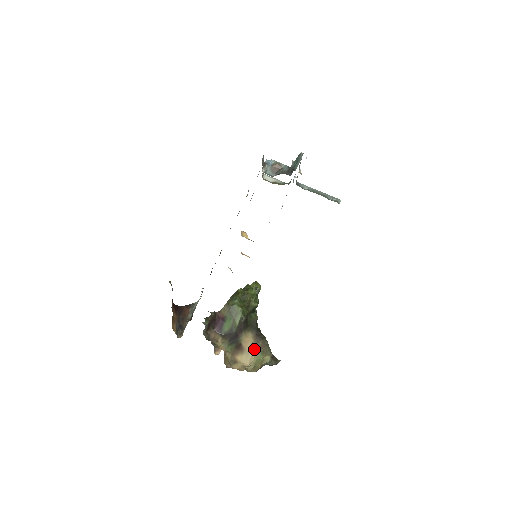
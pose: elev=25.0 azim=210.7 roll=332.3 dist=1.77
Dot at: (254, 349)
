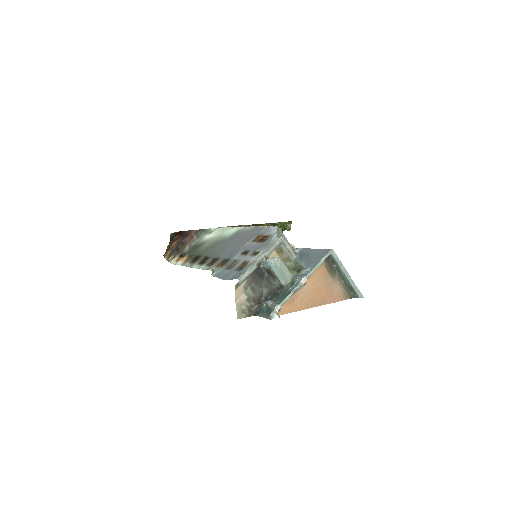
Dot at: occluded
